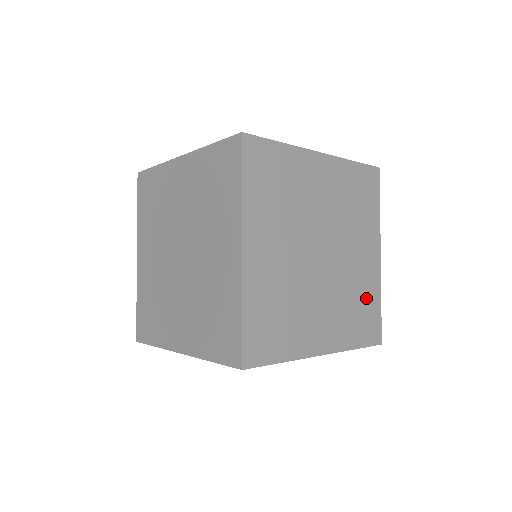
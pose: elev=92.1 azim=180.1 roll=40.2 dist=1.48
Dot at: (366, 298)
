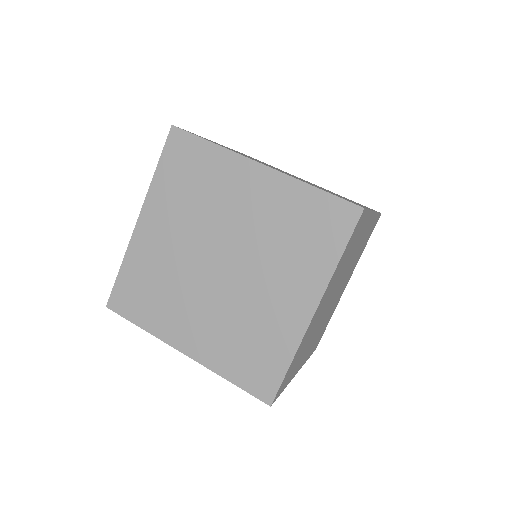
Dot at: occluded
